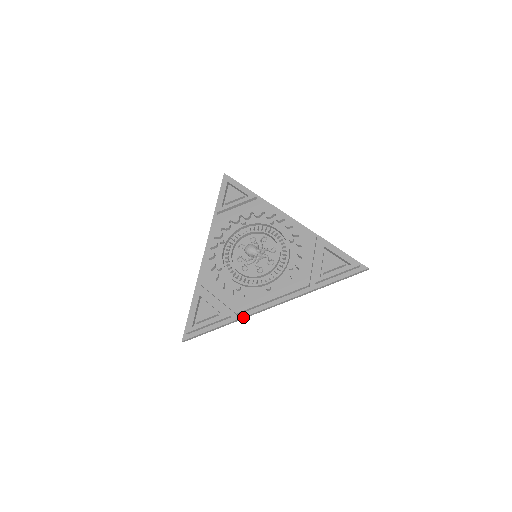
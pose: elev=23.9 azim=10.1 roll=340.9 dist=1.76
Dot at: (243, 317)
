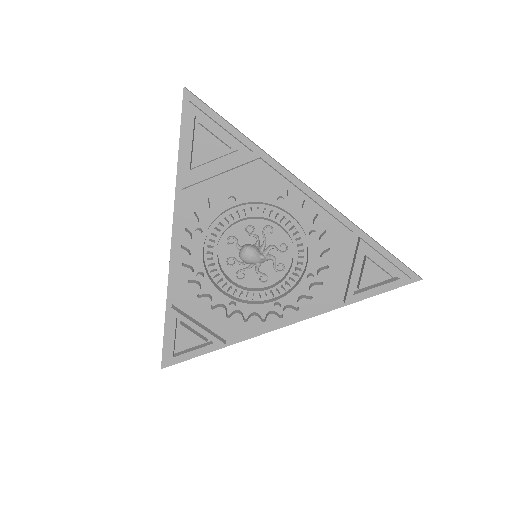
Dot at: (242, 340)
